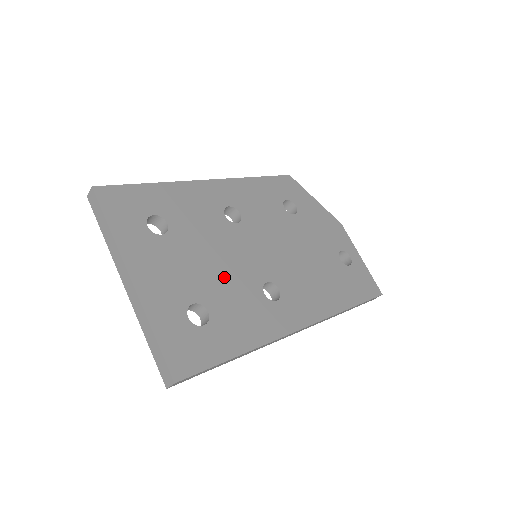
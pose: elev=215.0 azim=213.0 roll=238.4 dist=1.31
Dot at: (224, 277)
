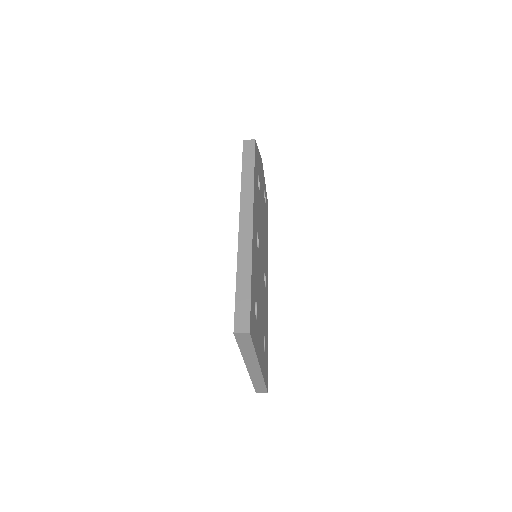
Dot at: occluded
